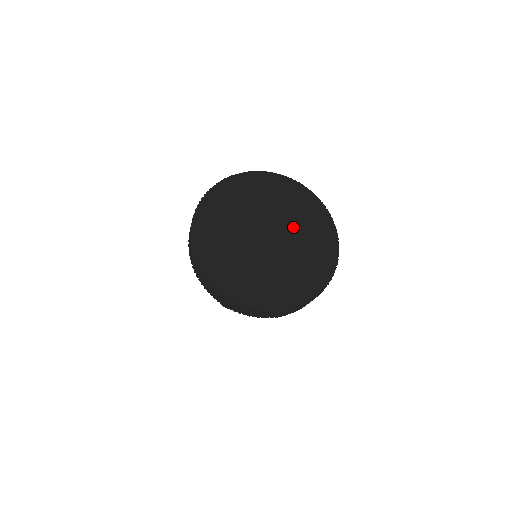
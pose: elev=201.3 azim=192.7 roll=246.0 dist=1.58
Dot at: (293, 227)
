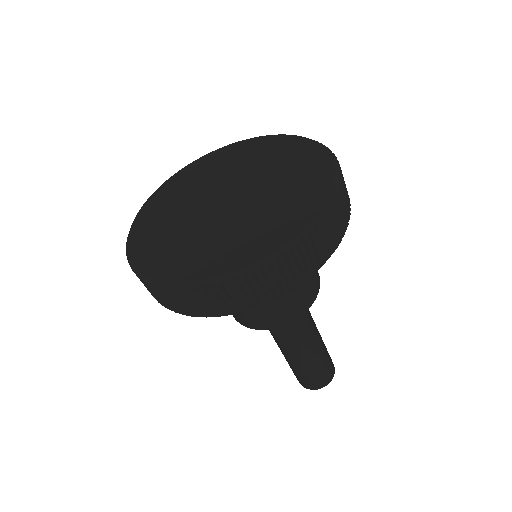
Dot at: (265, 179)
